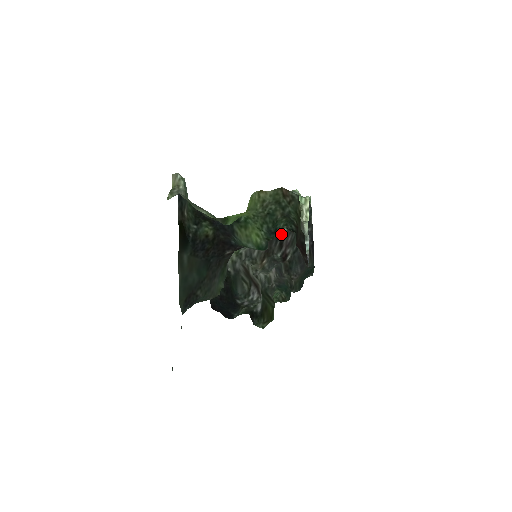
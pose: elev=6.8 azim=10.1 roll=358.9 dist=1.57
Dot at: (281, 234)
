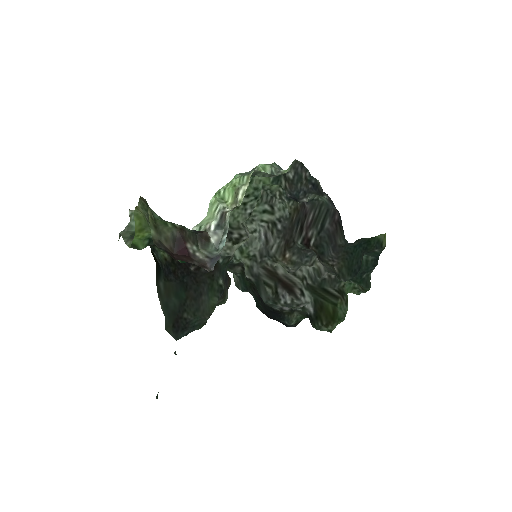
Dot at: (302, 215)
